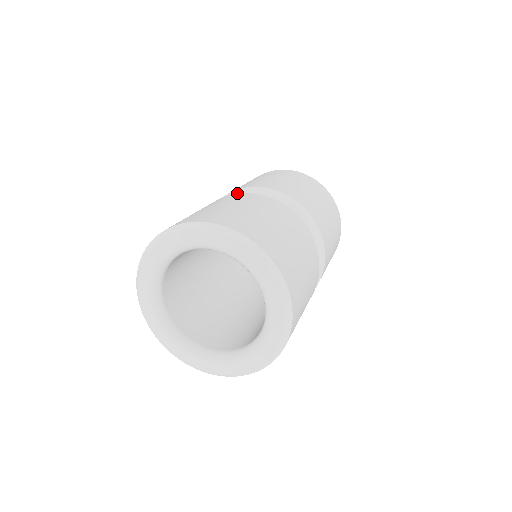
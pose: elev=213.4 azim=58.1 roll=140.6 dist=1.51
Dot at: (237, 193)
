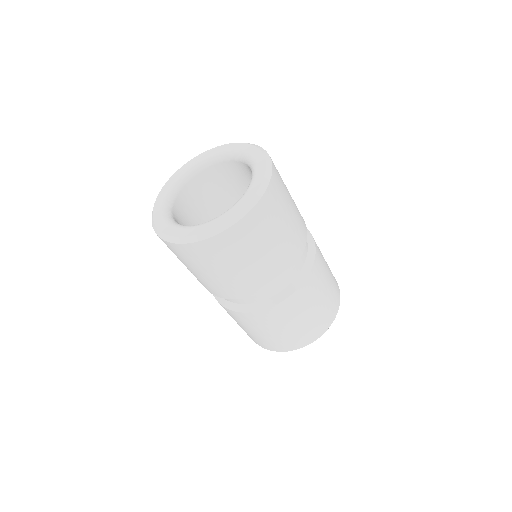
Dot at: occluded
